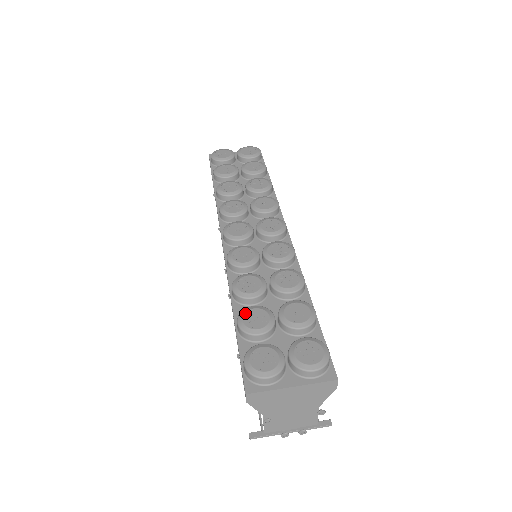
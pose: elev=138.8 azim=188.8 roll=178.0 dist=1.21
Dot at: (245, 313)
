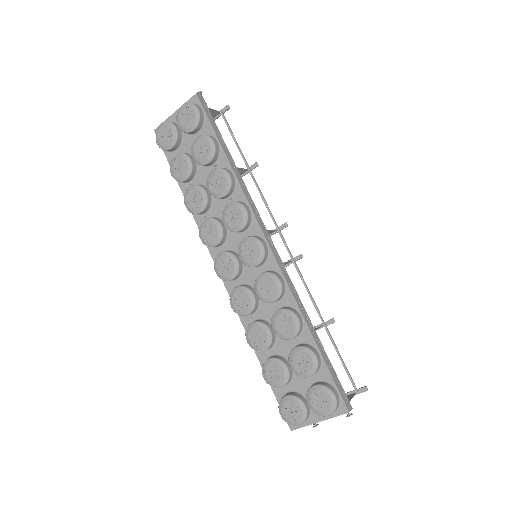
Dot at: (265, 370)
